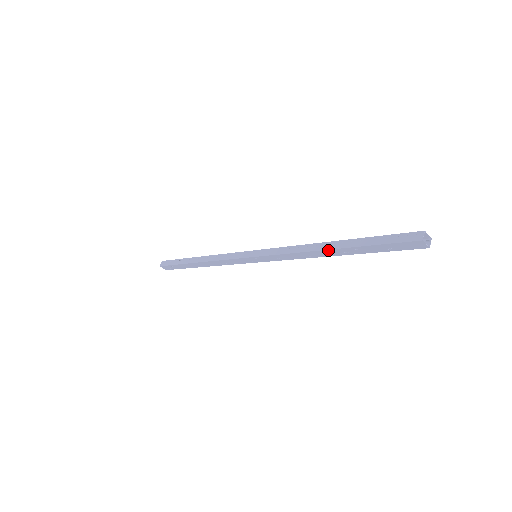
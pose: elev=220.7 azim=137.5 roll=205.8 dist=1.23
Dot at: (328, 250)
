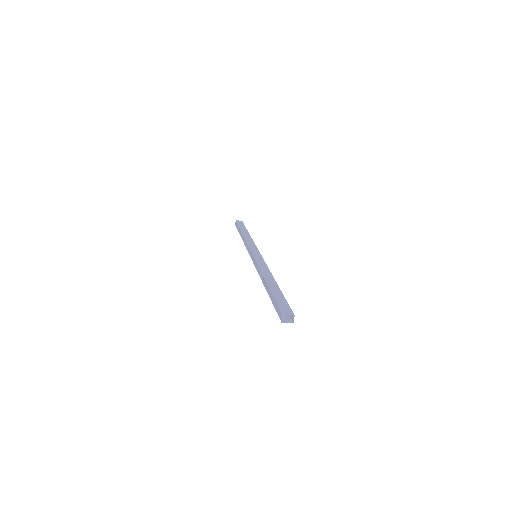
Dot at: occluded
